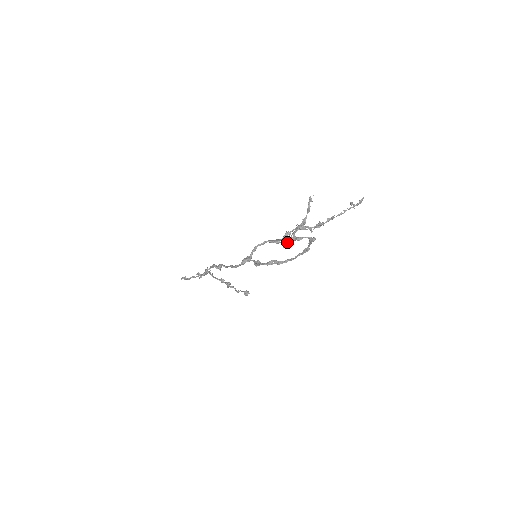
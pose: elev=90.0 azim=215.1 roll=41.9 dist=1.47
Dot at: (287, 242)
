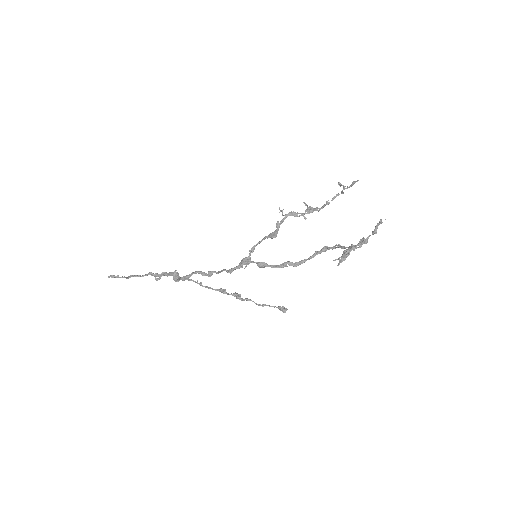
Dot at: (340, 259)
